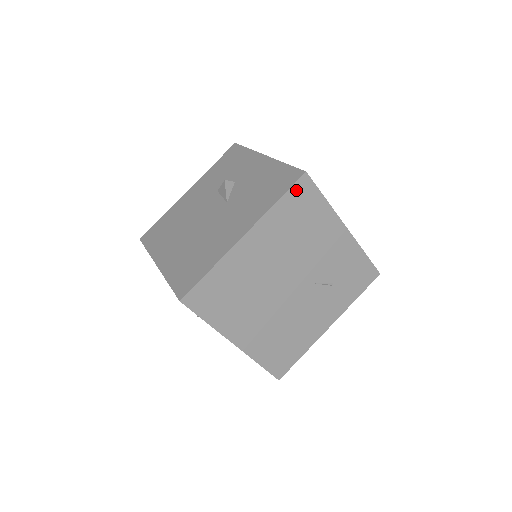
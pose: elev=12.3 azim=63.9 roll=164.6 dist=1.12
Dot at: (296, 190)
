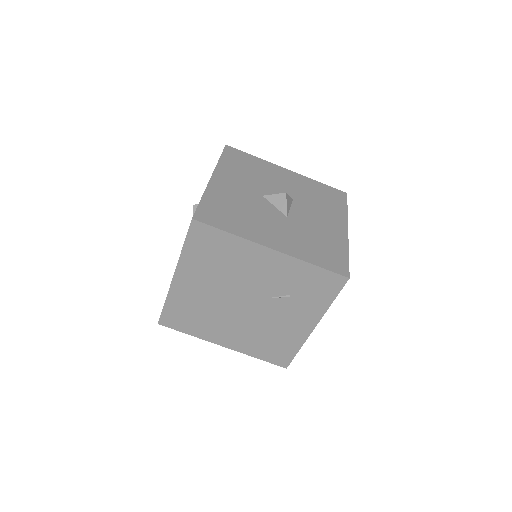
Dot at: (194, 235)
